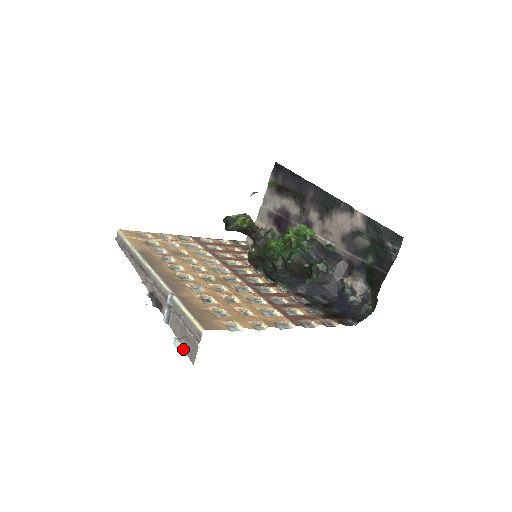
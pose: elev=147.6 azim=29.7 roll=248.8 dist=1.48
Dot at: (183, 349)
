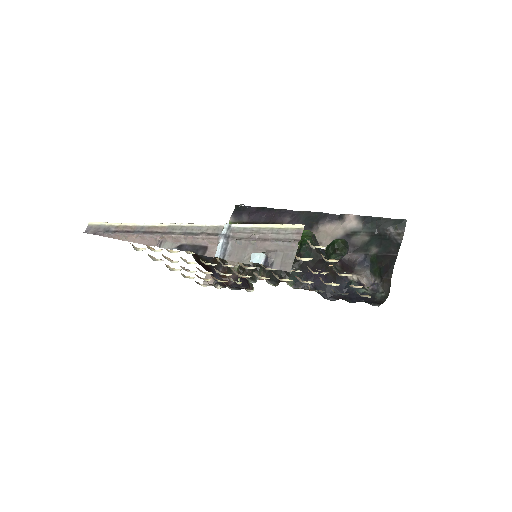
Dot at: (266, 264)
